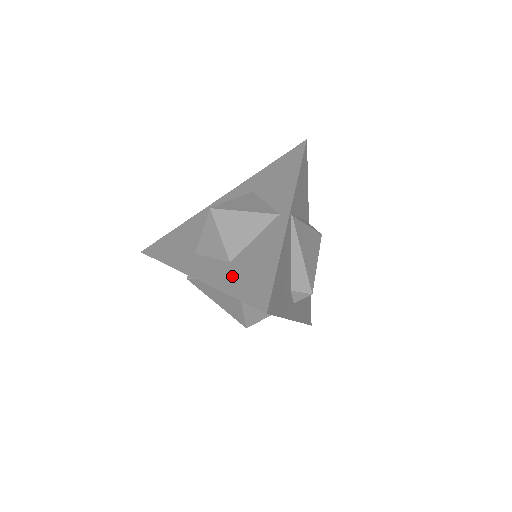
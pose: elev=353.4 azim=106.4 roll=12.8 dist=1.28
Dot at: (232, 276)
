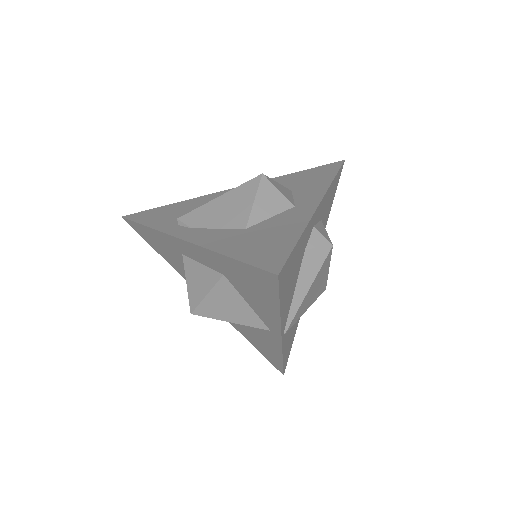
Dot at: (245, 334)
